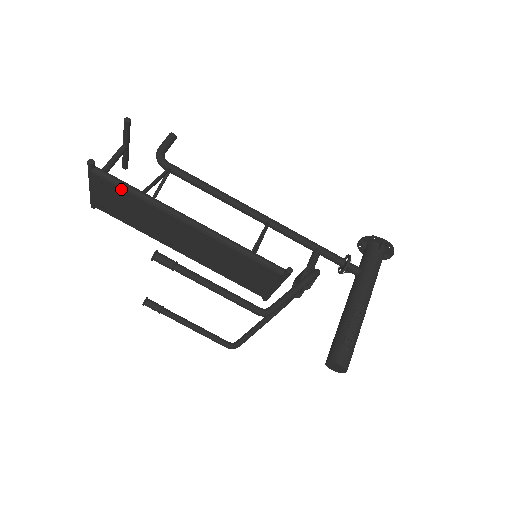
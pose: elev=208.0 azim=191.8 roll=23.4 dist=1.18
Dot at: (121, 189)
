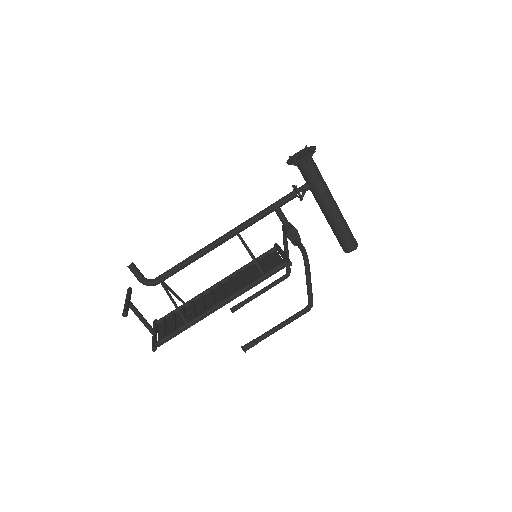
Dot at: (178, 334)
